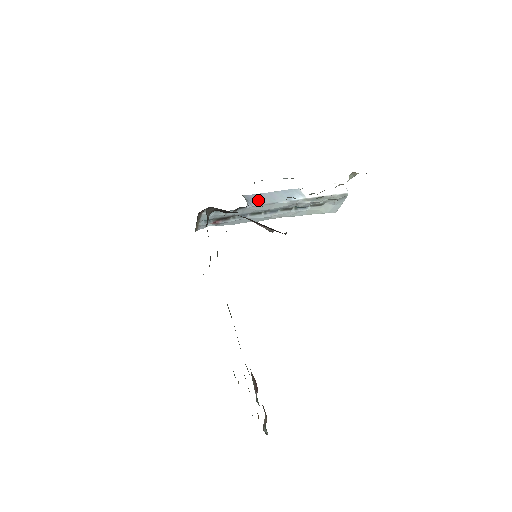
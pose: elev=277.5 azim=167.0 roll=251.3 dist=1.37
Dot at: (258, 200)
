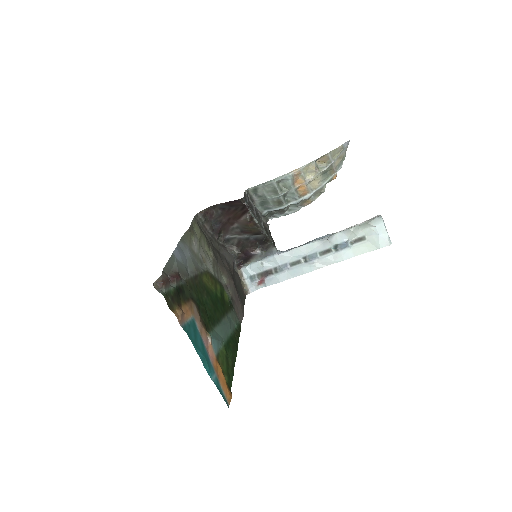
Dot at: (291, 249)
